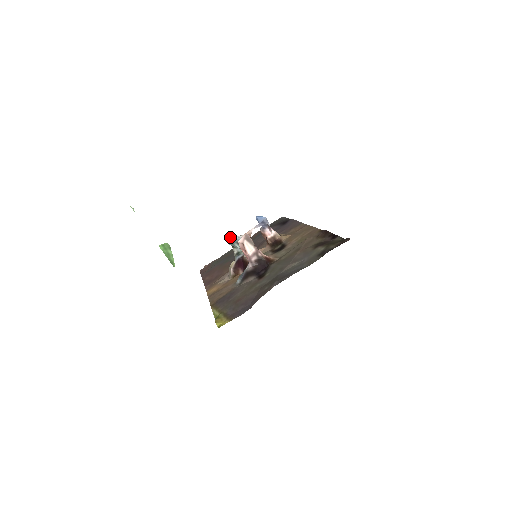
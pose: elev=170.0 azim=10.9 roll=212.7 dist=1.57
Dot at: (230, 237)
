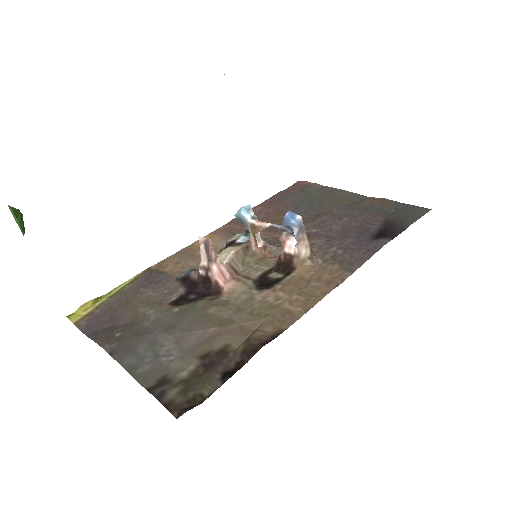
Dot at: (239, 209)
